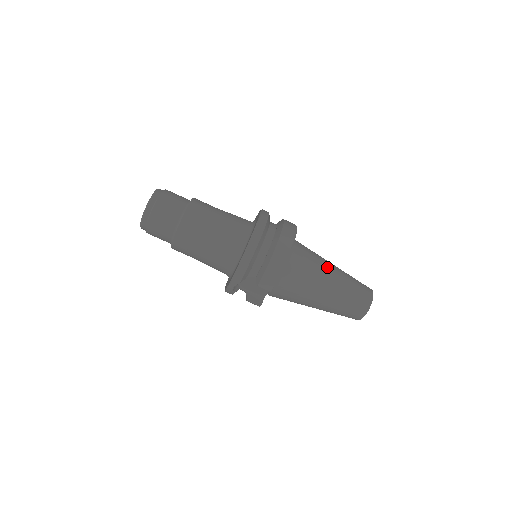
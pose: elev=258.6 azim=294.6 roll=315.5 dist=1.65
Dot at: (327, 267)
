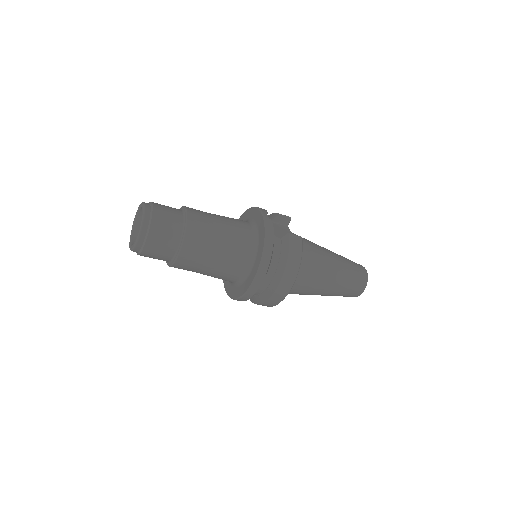
Dot at: (324, 282)
